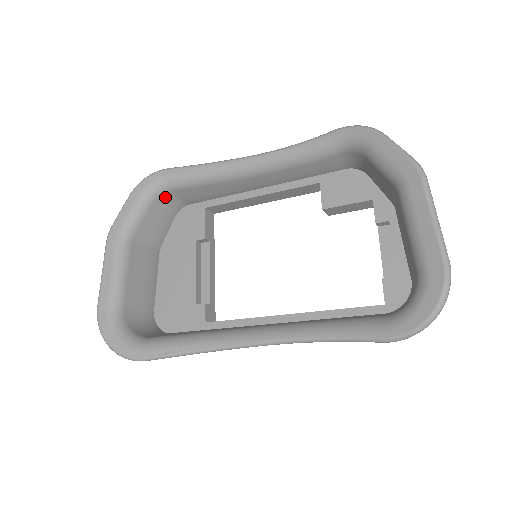
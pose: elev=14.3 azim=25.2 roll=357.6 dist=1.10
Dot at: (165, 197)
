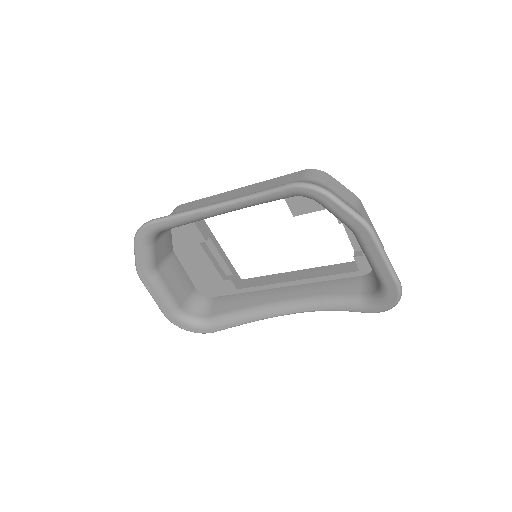
Dot at: (160, 233)
